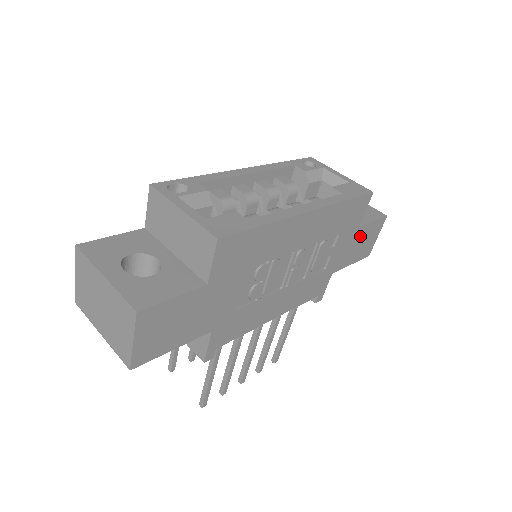
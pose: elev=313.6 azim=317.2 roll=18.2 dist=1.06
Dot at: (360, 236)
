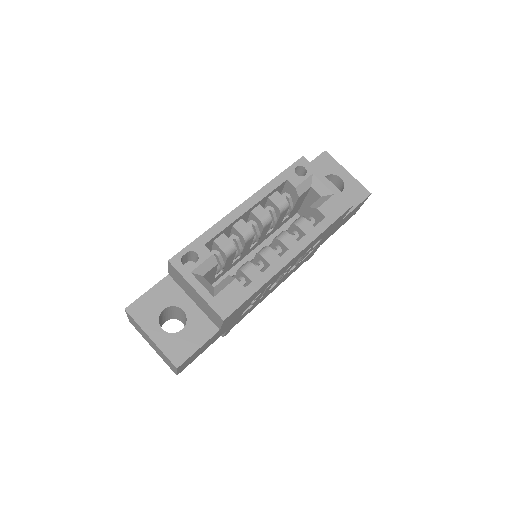
Dot at: (344, 219)
